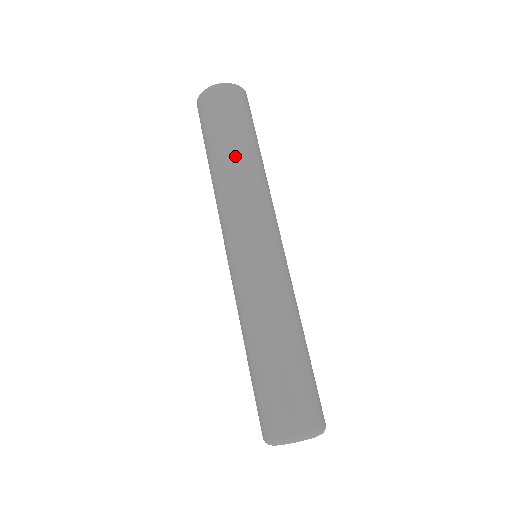
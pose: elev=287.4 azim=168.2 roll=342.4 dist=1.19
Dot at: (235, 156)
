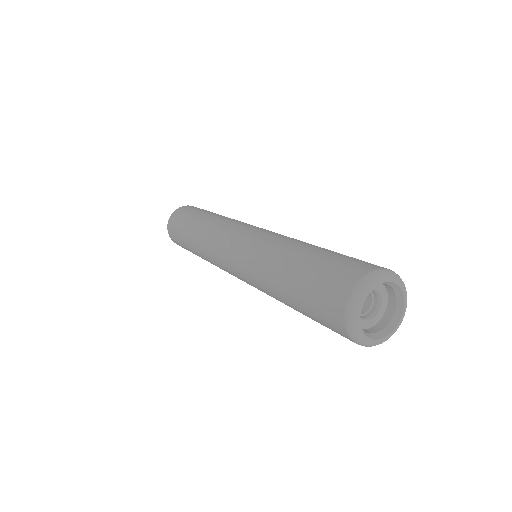
Dot at: (195, 229)
